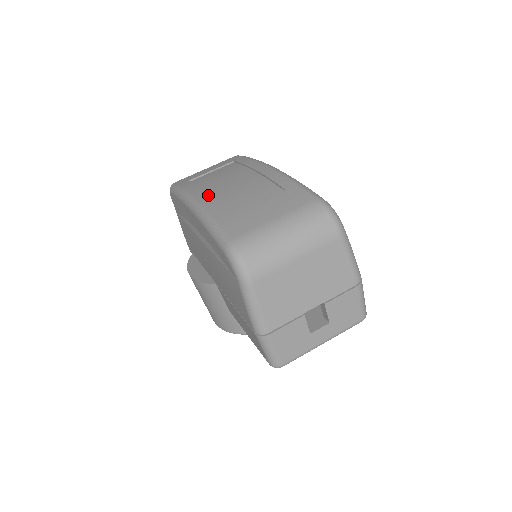
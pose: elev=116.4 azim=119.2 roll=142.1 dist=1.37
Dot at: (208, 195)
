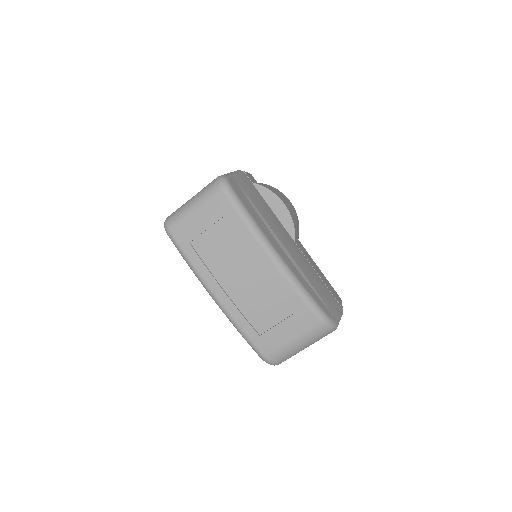
Dot at: (226, 293)
